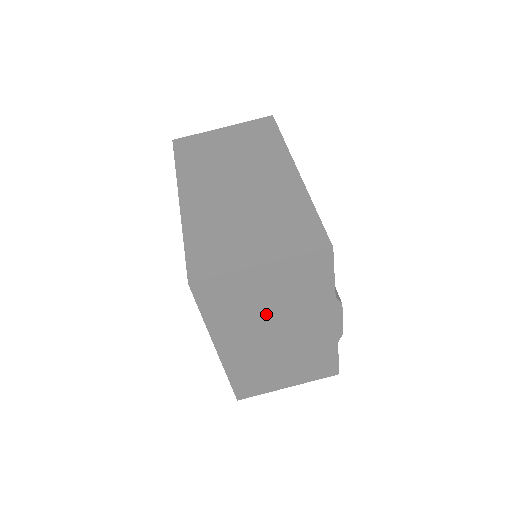
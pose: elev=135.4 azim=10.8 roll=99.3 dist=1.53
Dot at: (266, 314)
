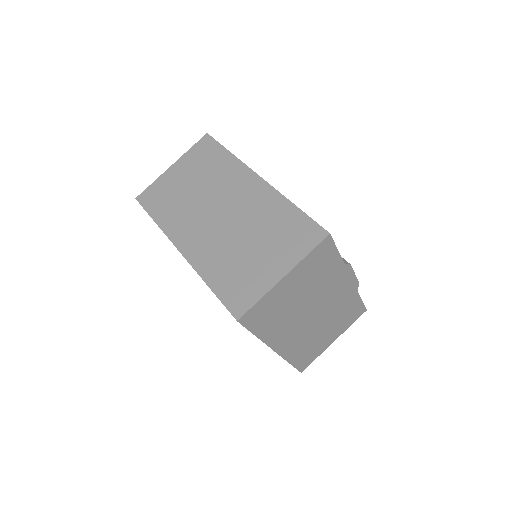
Dot at: (300, 305)
